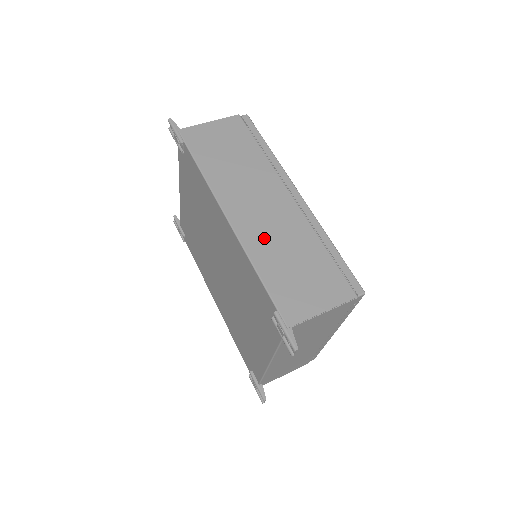
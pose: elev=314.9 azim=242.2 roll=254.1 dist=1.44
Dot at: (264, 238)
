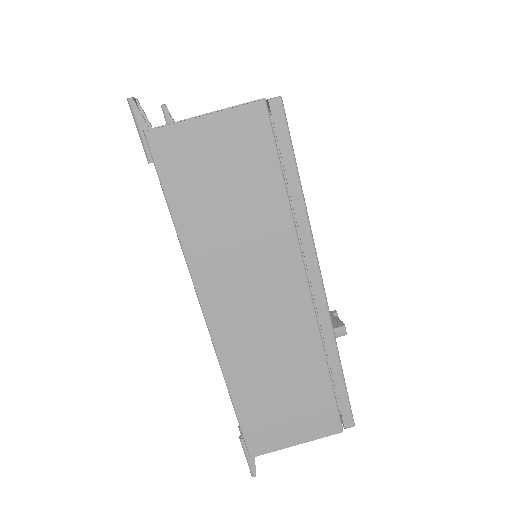
Dot at: (250, 352)
